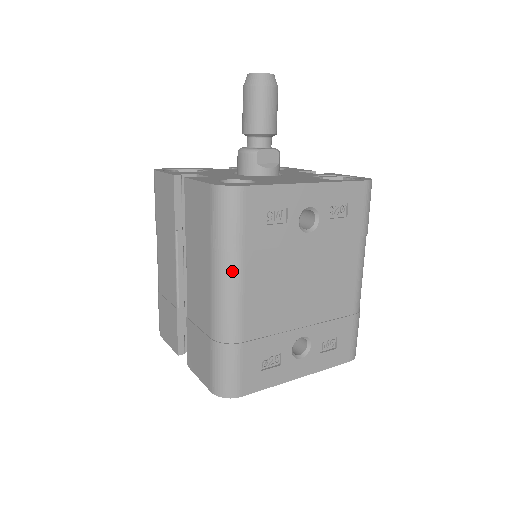
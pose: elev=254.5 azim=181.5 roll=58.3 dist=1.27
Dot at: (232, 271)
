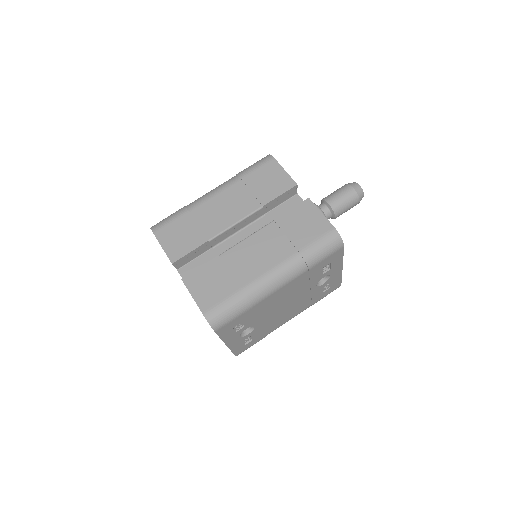
Dot at: (296, 272)
